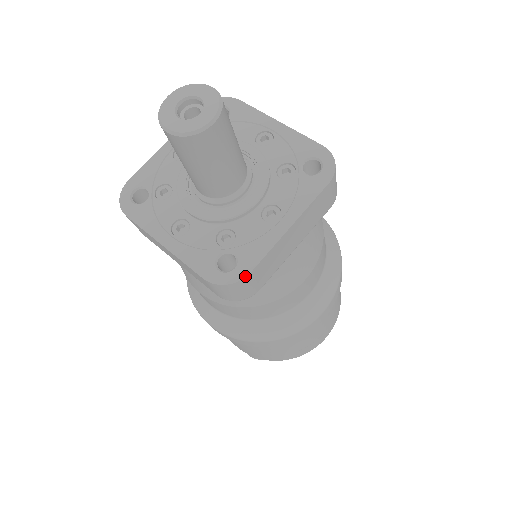
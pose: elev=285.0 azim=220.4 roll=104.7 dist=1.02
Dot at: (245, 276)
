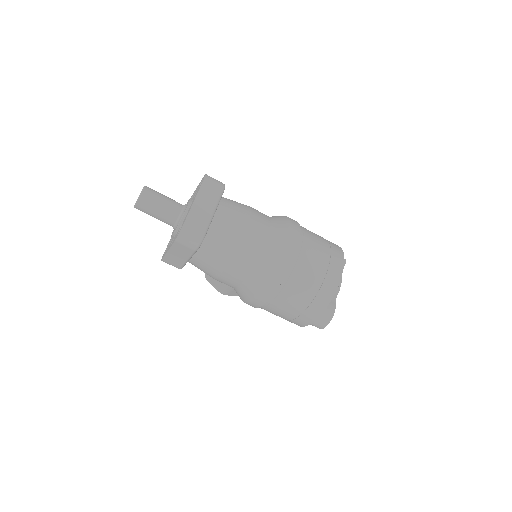
Dot at: (183, 226)
